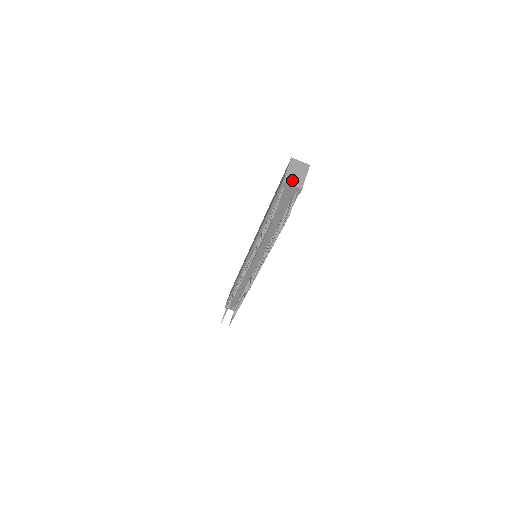
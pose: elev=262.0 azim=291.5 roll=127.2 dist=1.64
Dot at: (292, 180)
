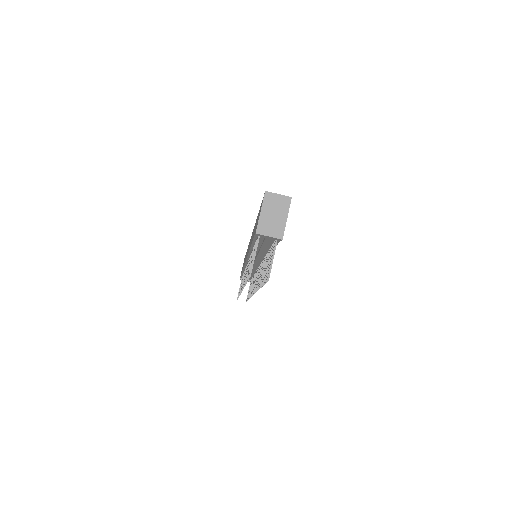
Dot at: (268, 228)
